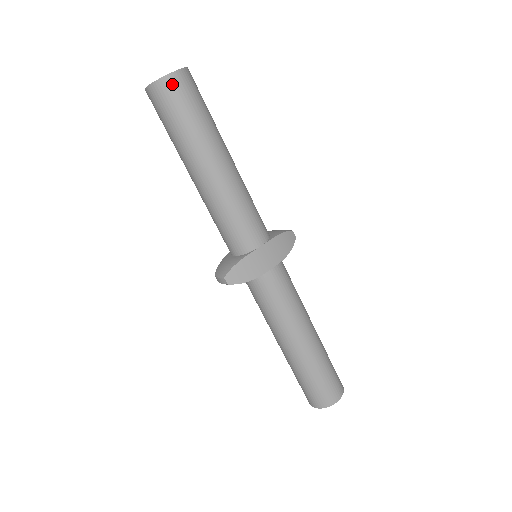
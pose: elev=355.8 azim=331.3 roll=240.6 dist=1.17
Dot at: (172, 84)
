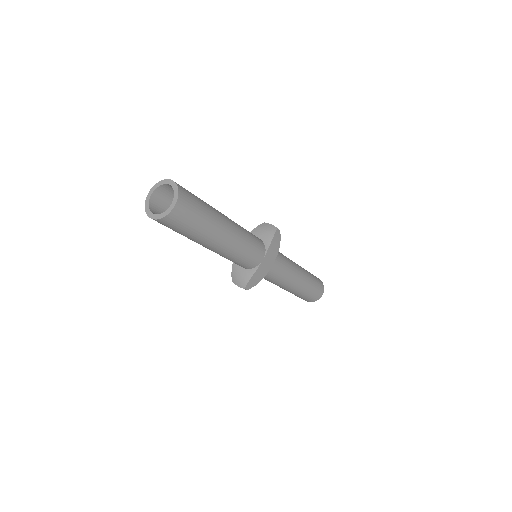
Dot at: (176, 215)
